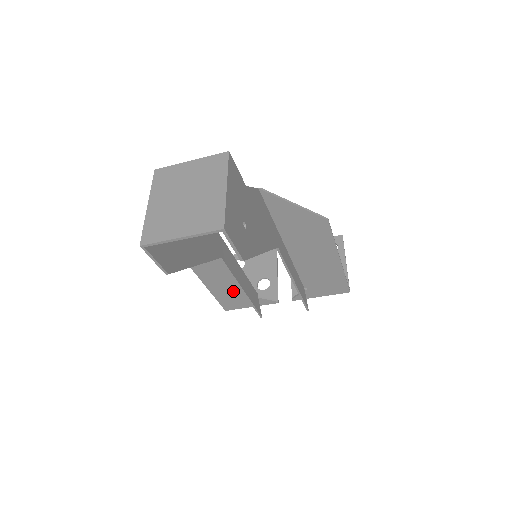
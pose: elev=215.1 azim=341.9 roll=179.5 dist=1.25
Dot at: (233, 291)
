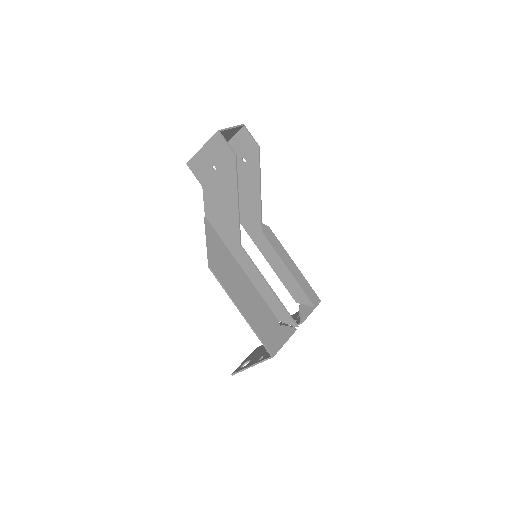
Dot at: (263, 319)
